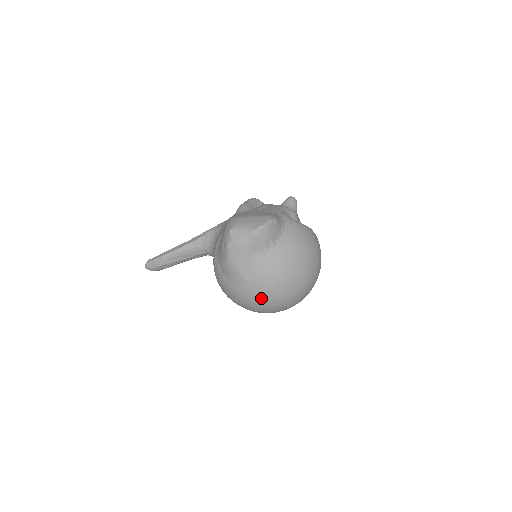
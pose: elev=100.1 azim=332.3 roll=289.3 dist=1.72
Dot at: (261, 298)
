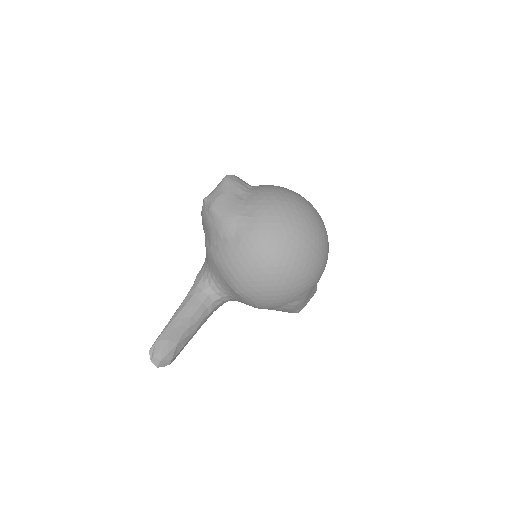
Dot at: (278, 223)
